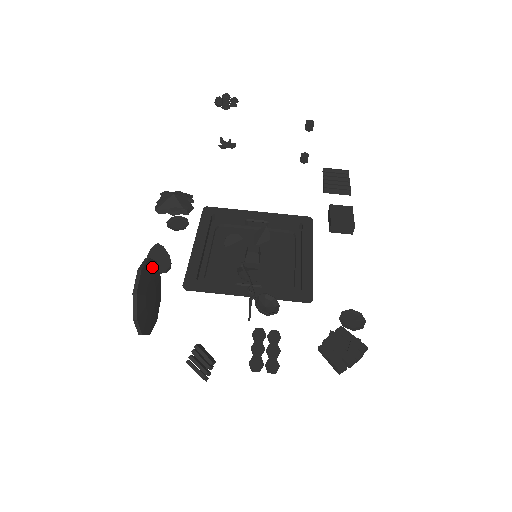
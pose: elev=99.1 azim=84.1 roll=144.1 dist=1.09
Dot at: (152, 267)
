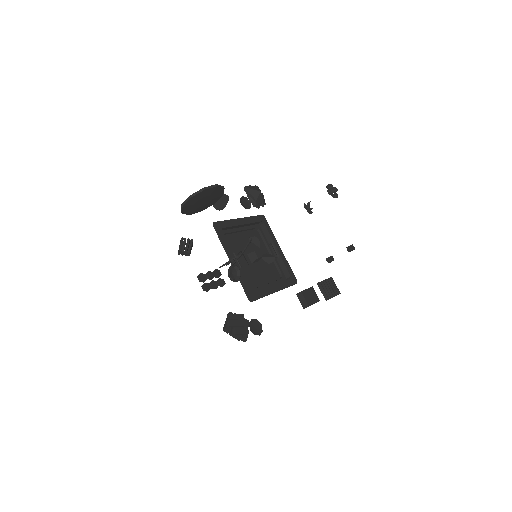
Dot at: (220, 193)
